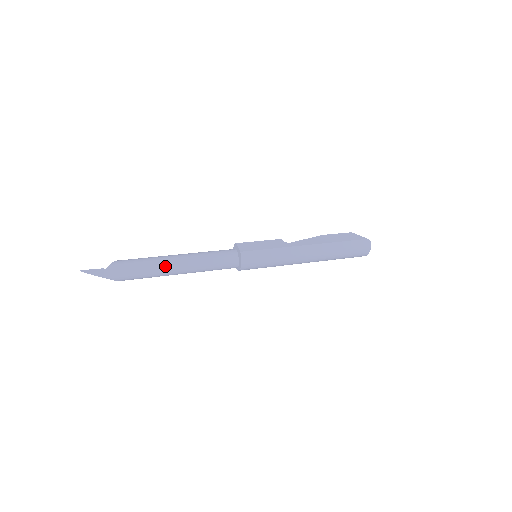
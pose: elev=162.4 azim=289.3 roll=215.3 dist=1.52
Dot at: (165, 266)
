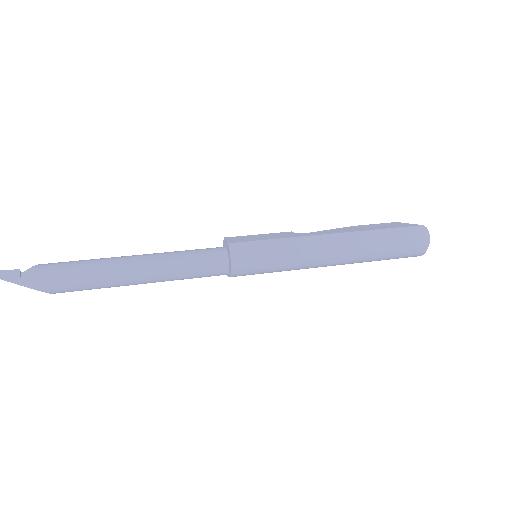
Dot at: (115, 267)
